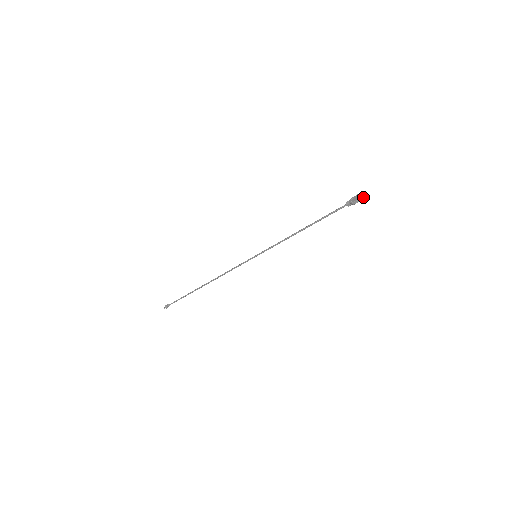
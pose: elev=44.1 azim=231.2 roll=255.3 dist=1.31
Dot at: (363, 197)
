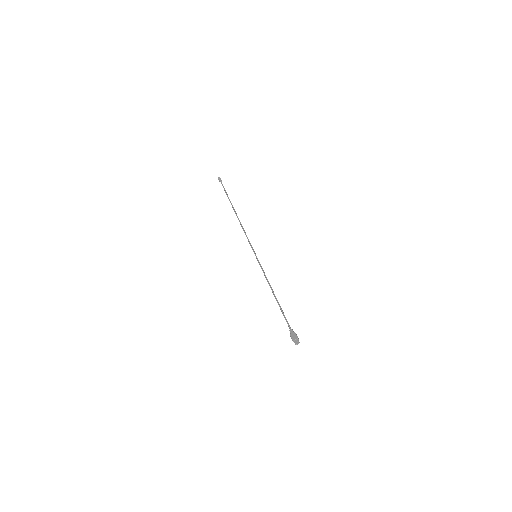
Dot at: (295, 344)
